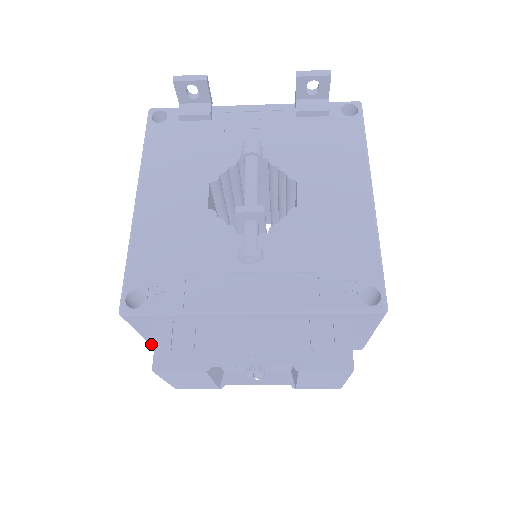
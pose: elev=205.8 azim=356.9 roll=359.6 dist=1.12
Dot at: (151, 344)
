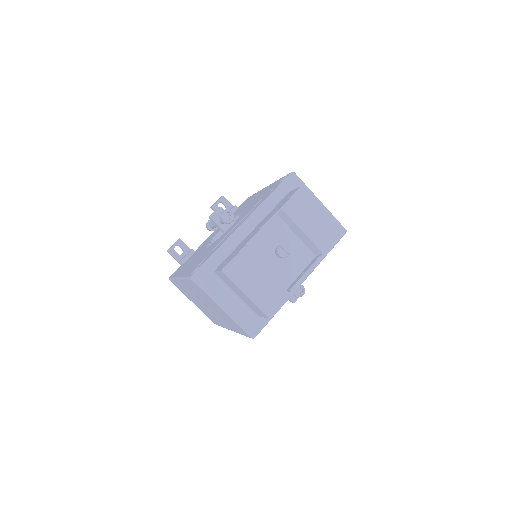
Dot at: (240, 324)
